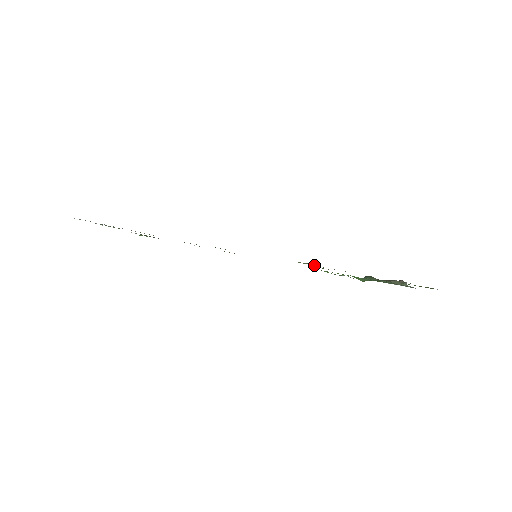
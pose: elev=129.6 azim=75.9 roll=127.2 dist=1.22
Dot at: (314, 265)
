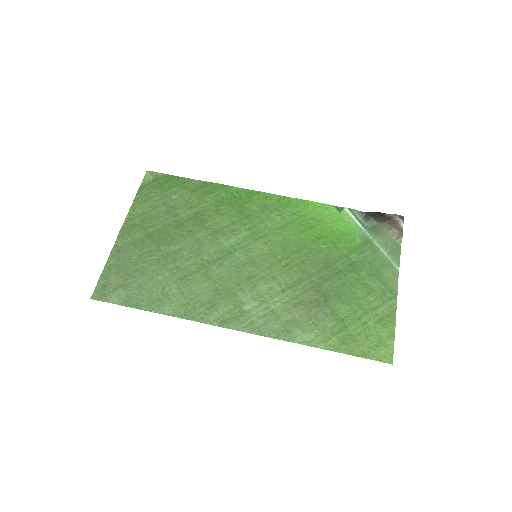
Dot at: (300, 312)
